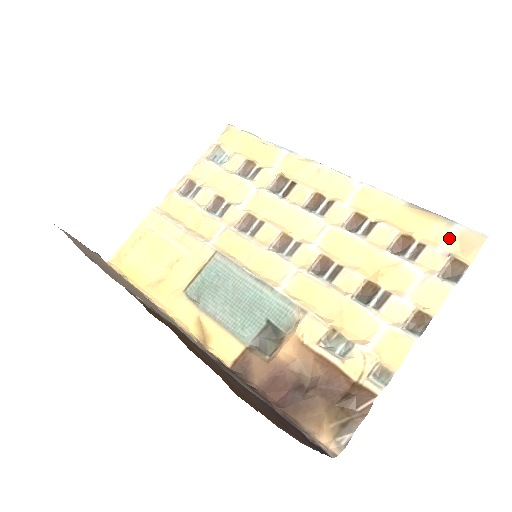
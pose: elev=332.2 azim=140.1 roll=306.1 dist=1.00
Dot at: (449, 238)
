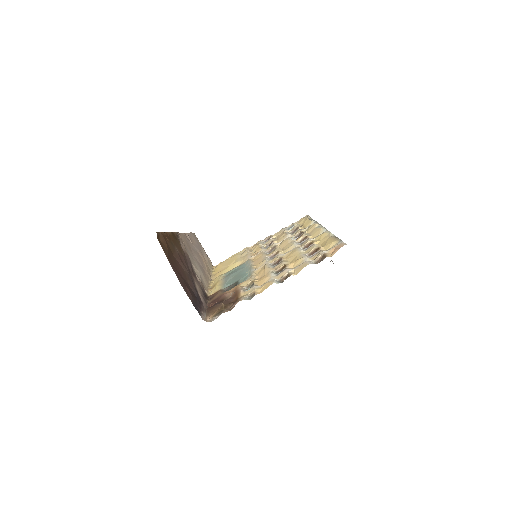
Dot at: (333, 247)
